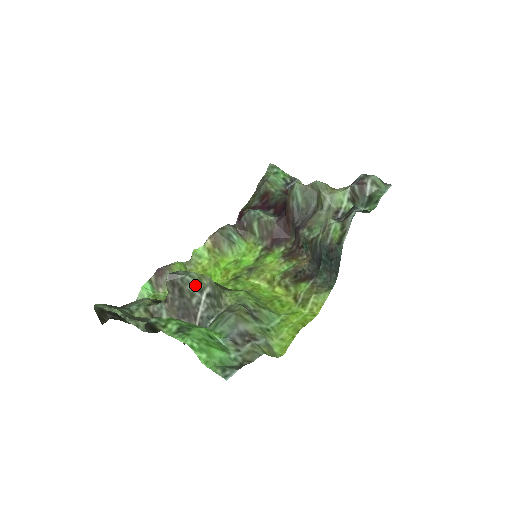
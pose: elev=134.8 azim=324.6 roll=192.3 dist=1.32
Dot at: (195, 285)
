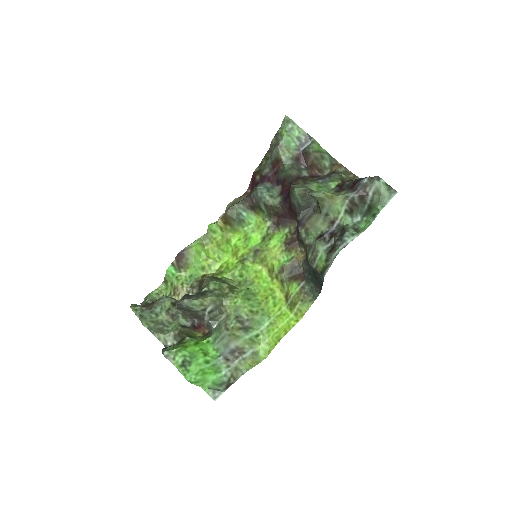
Dot at: (198, 308)
